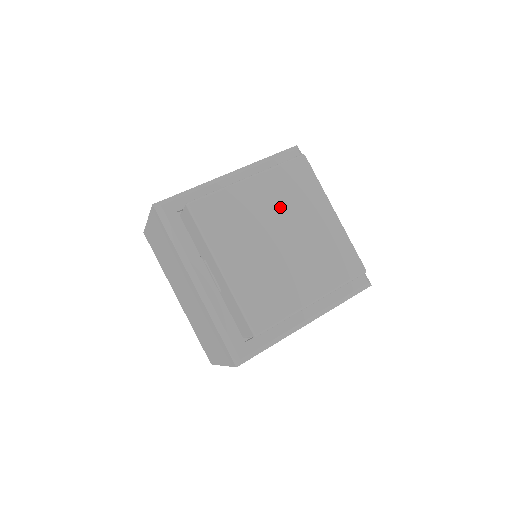
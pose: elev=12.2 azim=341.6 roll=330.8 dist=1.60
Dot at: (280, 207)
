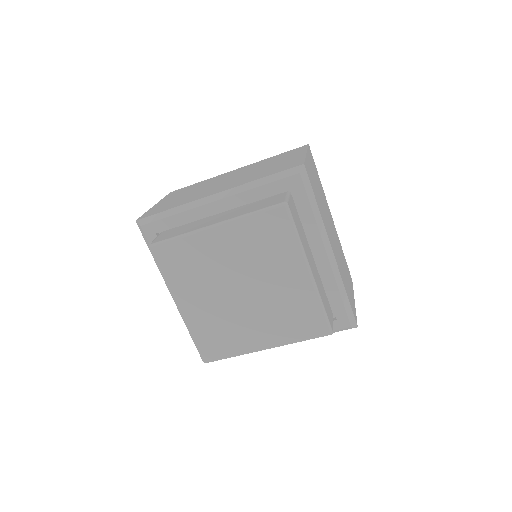
Dot at: (244, 260)
